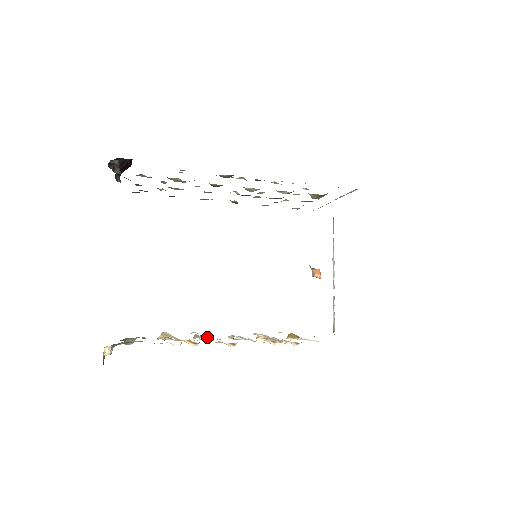
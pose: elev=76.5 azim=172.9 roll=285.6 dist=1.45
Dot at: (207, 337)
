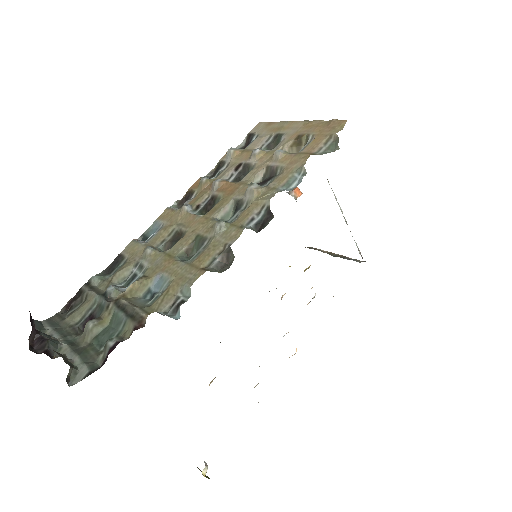
Dot at: occluded
